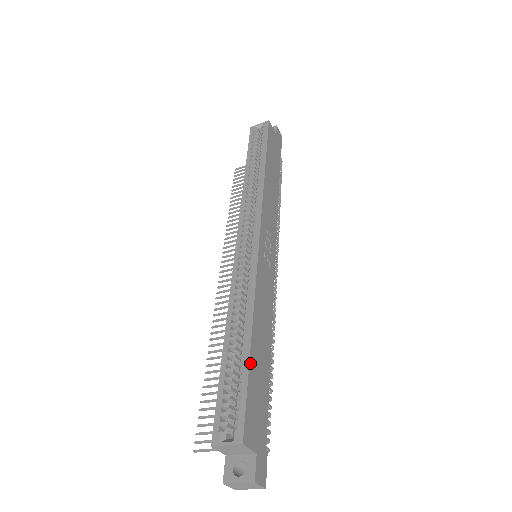
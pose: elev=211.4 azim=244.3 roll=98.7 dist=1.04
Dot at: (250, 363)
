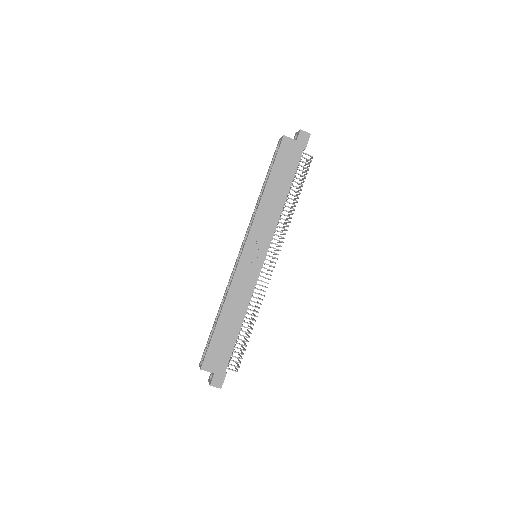
Dot at: (215, 332)
